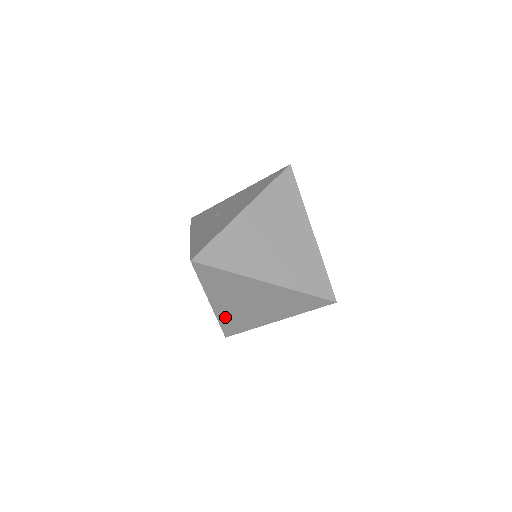
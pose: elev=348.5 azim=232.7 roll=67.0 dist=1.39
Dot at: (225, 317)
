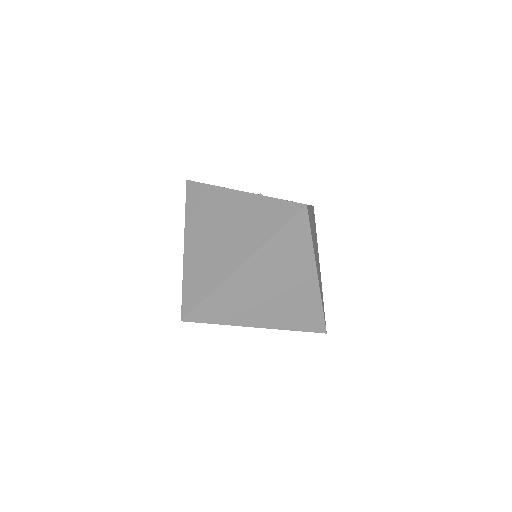
Dot at: (226, 292)
